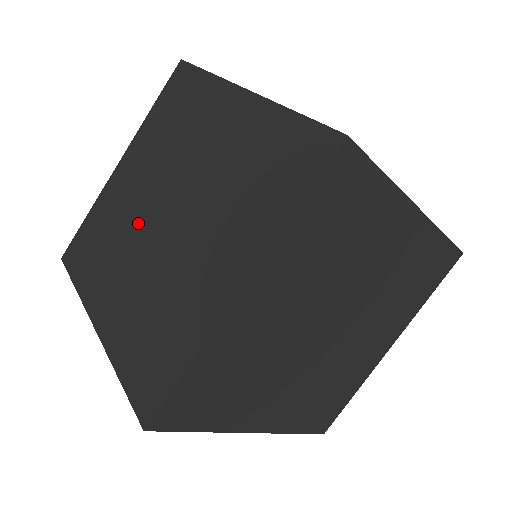
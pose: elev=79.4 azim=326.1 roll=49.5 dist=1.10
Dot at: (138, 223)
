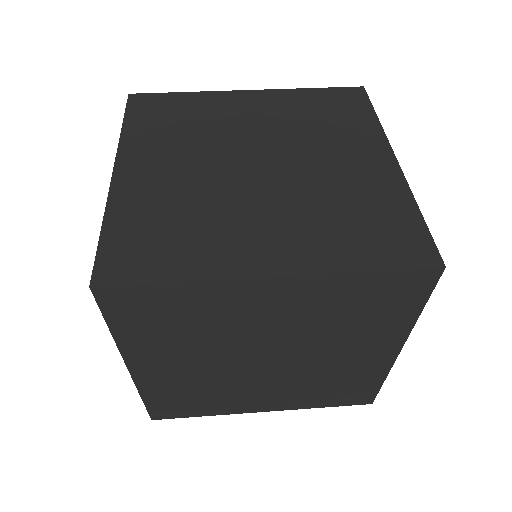
Dot at: (227, 145)
